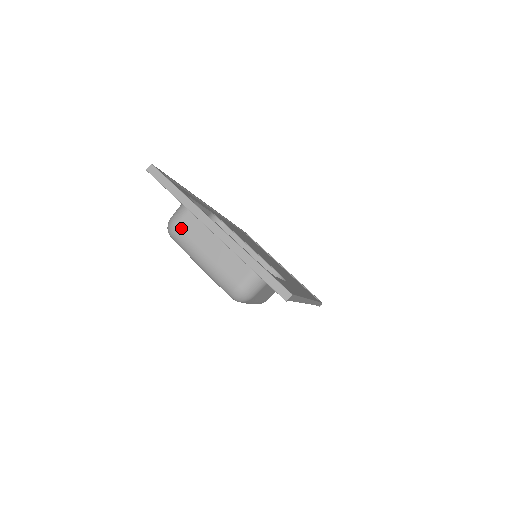
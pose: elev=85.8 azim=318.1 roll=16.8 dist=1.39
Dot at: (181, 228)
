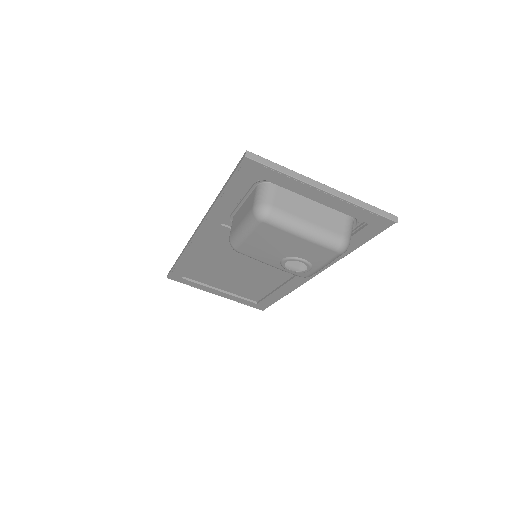
Dot at: (277, 207)
